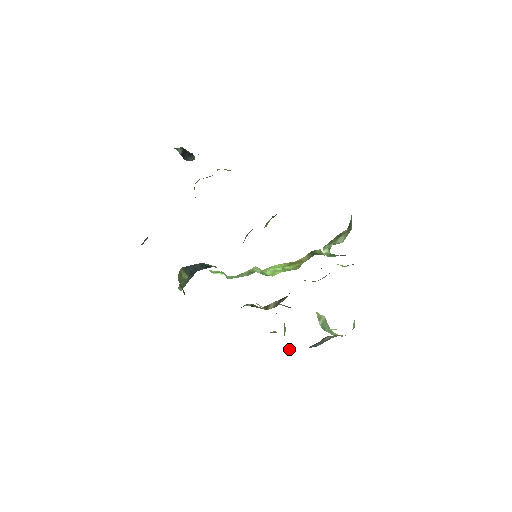
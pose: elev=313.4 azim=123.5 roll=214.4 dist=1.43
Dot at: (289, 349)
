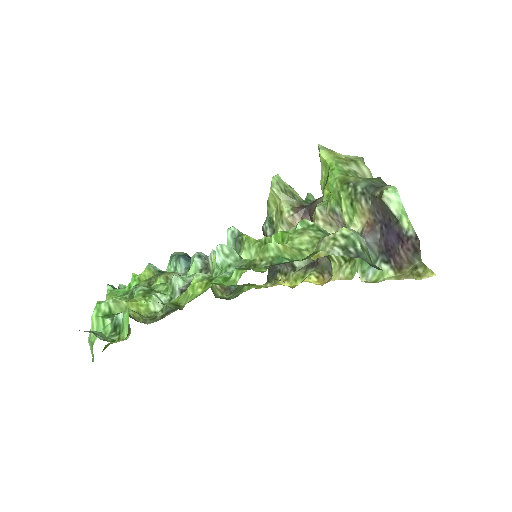
Dot at: occluded
